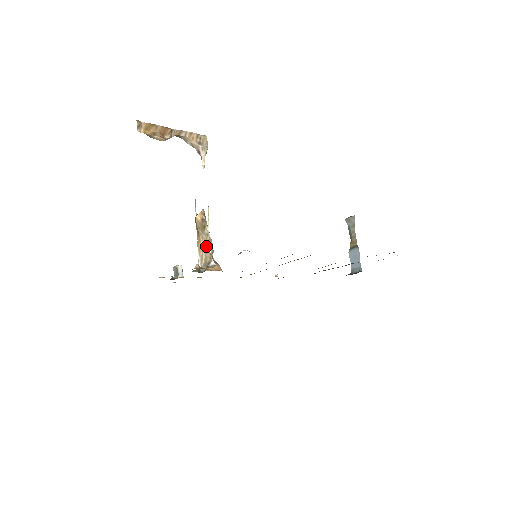
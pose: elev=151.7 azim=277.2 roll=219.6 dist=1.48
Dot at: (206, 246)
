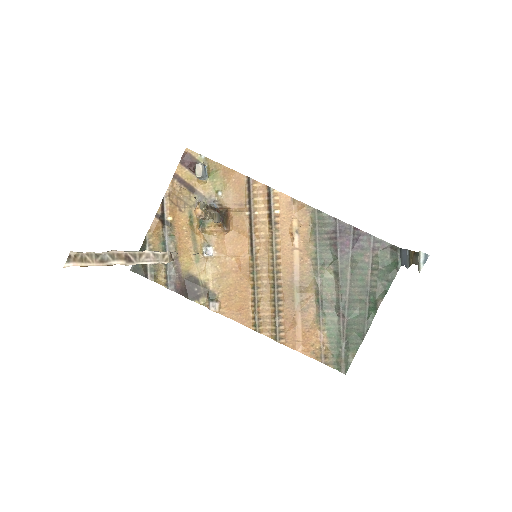
Dot at: occluded
